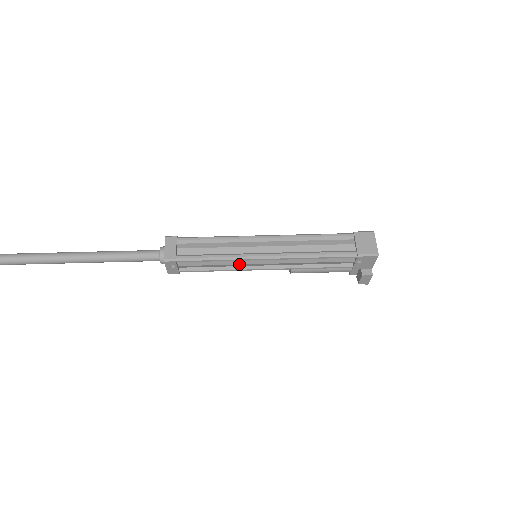
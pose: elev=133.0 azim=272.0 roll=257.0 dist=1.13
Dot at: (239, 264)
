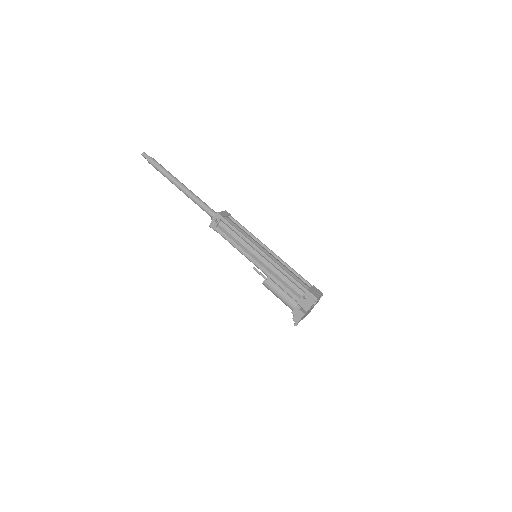
Dot at: (246, 248)
